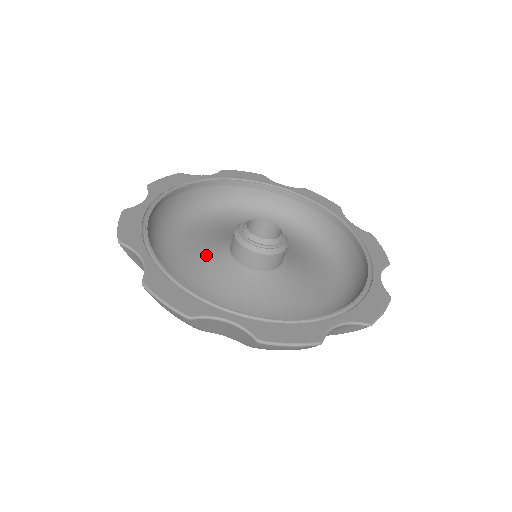
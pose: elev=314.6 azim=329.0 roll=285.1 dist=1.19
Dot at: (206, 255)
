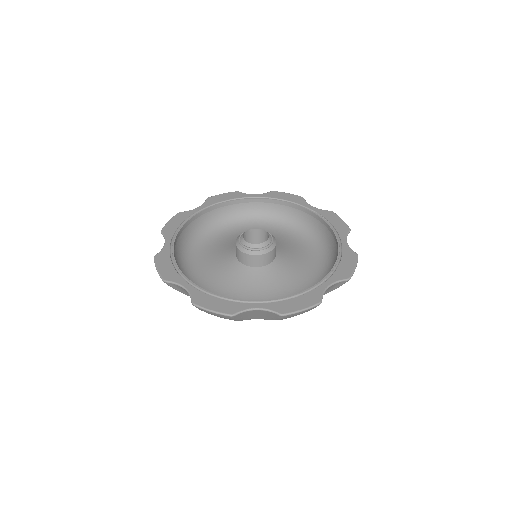
Dot at: (240, 282)
